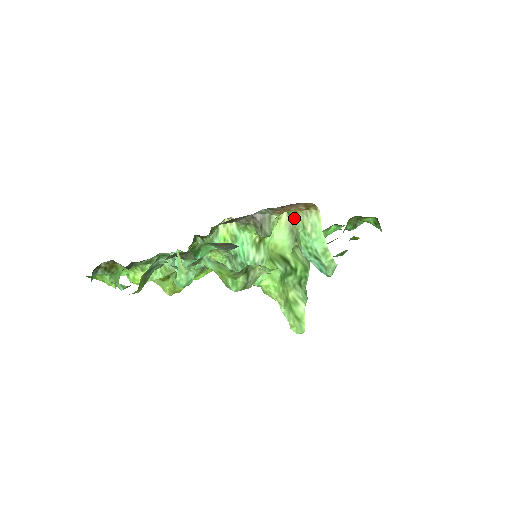
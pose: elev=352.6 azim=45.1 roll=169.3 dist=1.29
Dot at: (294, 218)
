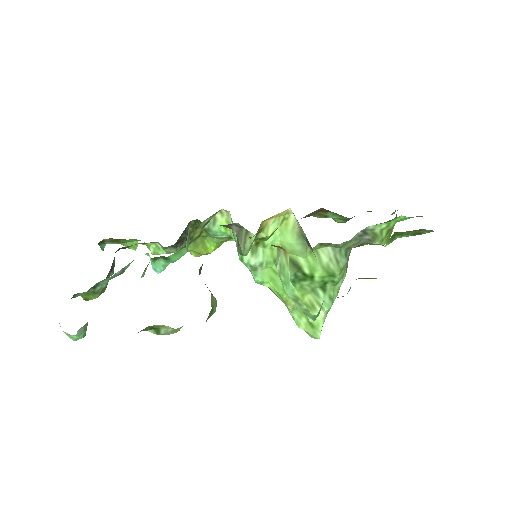
Dot at: occluded
